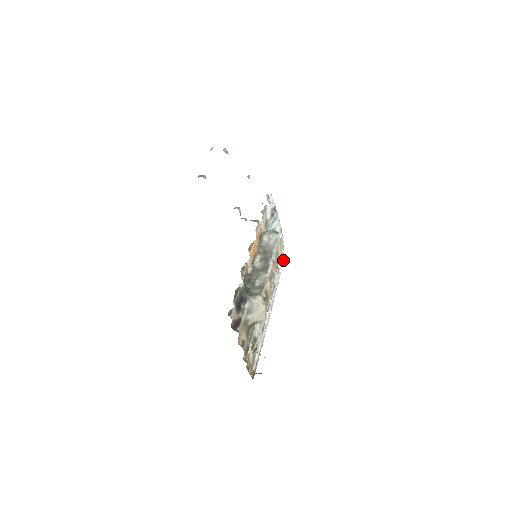
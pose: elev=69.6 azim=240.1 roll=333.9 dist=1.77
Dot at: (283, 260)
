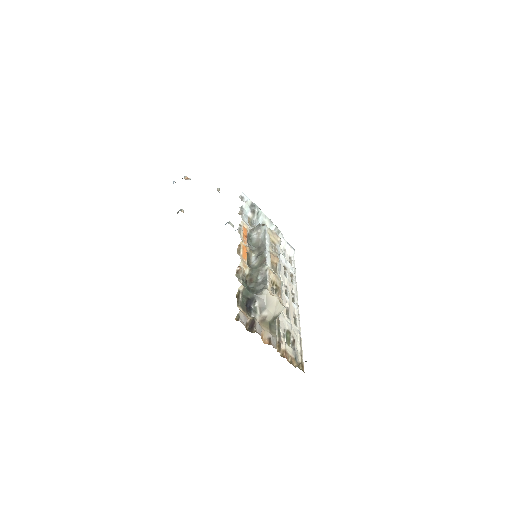
Dot at: (290, 248)
